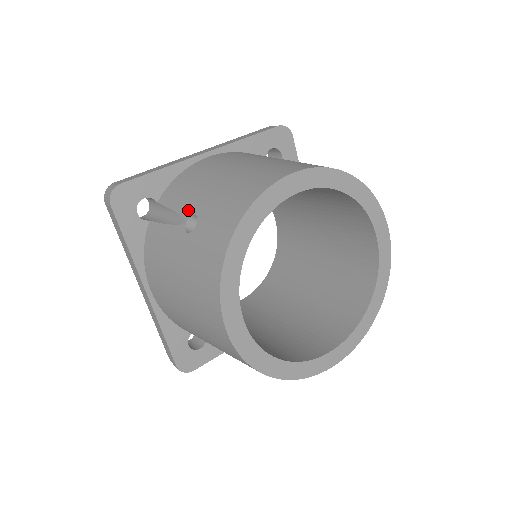
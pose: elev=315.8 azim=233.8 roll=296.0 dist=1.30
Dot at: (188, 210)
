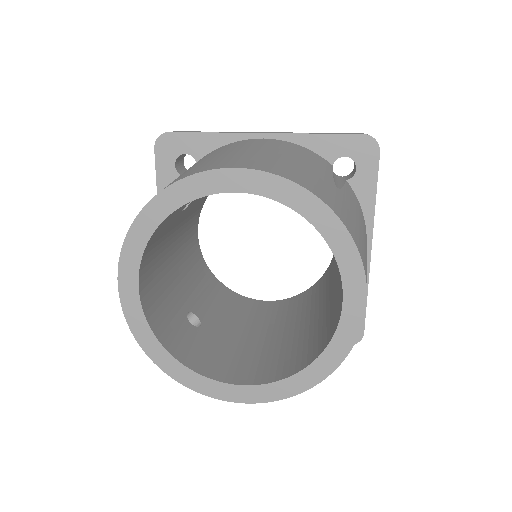
Dot at: occluded
